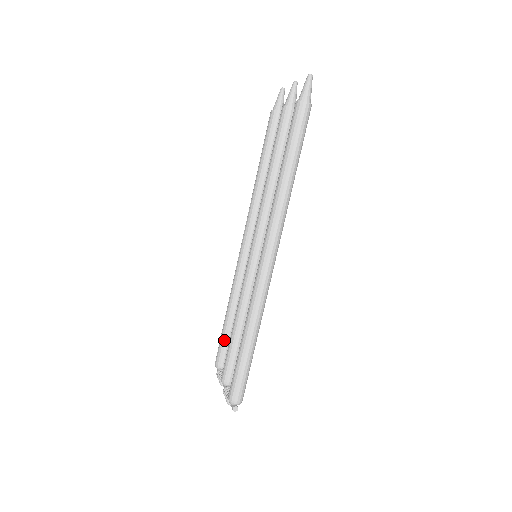
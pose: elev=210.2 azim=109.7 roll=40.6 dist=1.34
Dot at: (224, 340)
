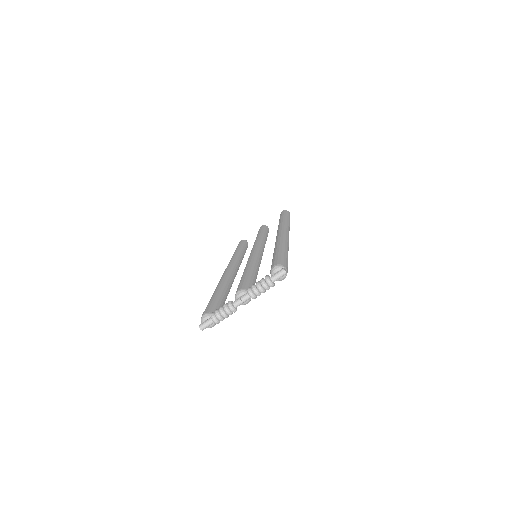
Dot at: (217, 300)
